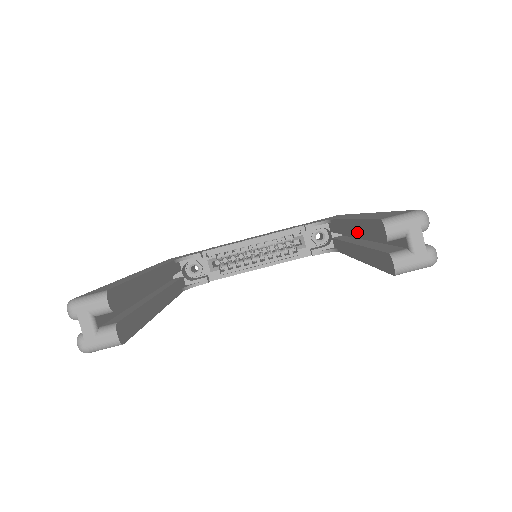
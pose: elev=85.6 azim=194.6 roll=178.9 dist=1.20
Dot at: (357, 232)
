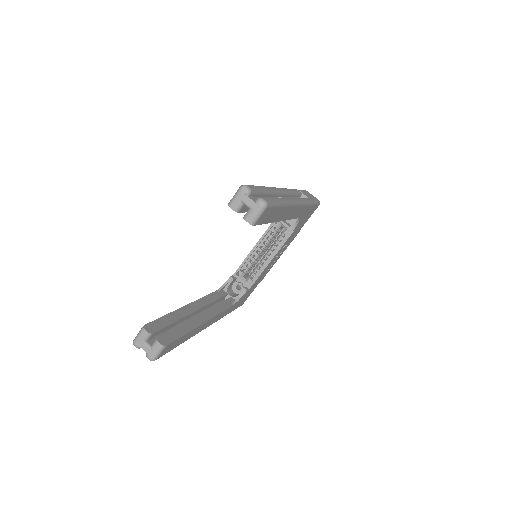
Dot at: occluded
